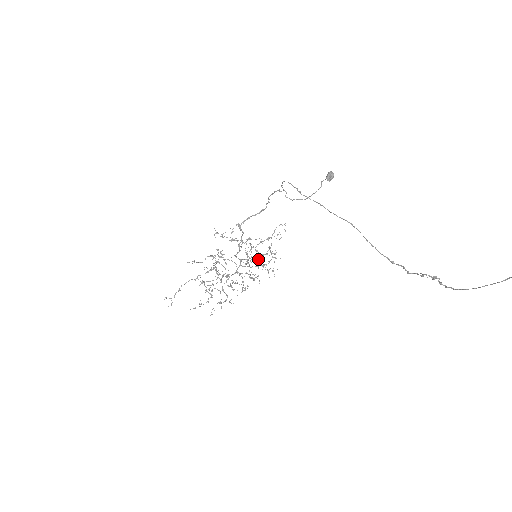
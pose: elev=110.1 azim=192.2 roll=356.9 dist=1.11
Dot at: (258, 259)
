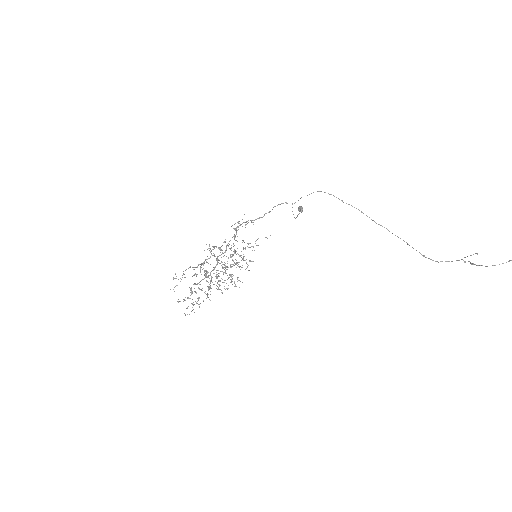
Dot at: (231, 266)
